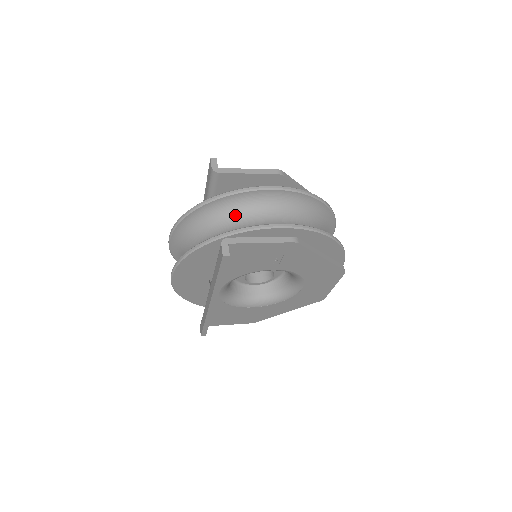
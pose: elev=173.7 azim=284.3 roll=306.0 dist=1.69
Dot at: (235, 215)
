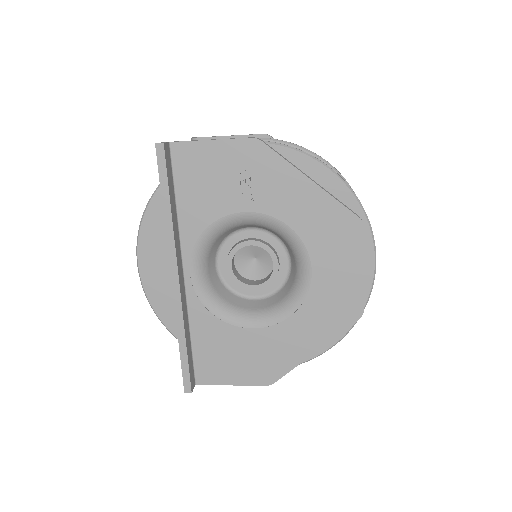
Dot at: occluded
